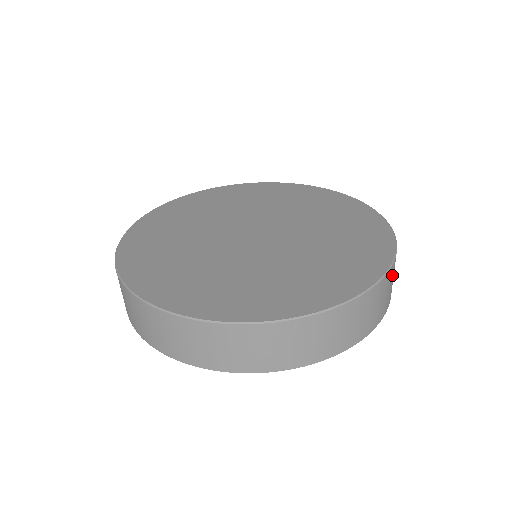
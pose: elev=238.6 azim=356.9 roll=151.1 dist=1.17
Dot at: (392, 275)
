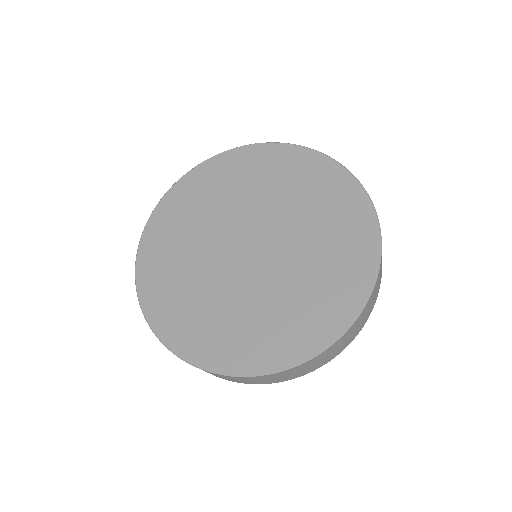
Dot at: occluded
